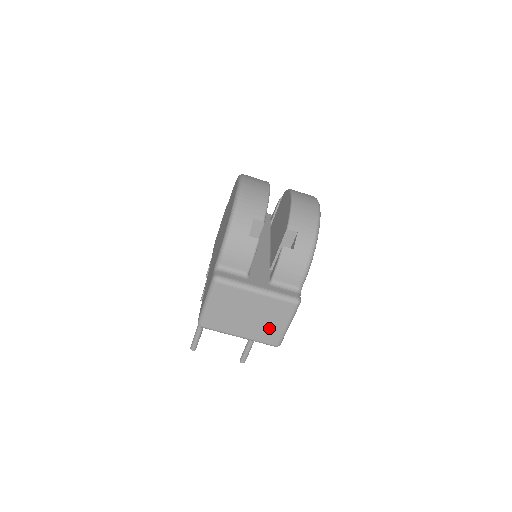
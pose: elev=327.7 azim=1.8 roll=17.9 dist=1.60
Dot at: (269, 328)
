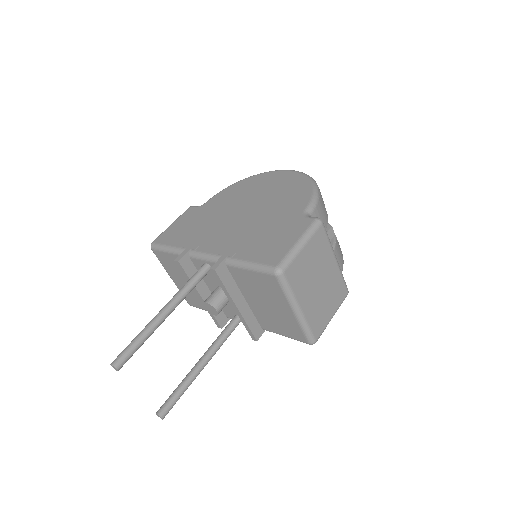
Dot at: (323, 311)
